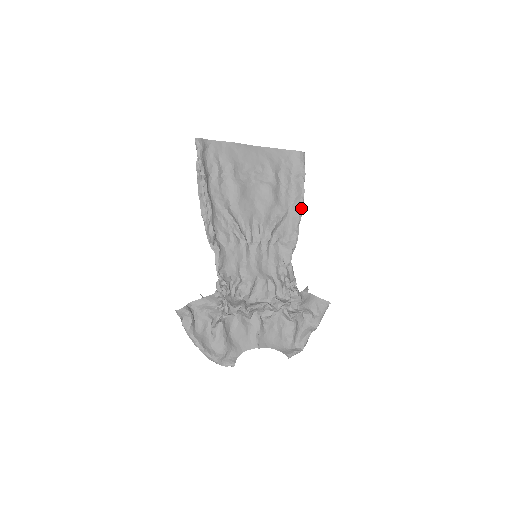
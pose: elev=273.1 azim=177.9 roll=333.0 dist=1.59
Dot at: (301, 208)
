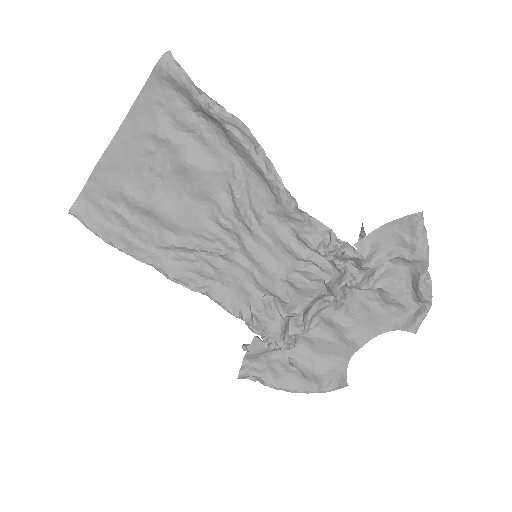
Dot at: (241, 141)
